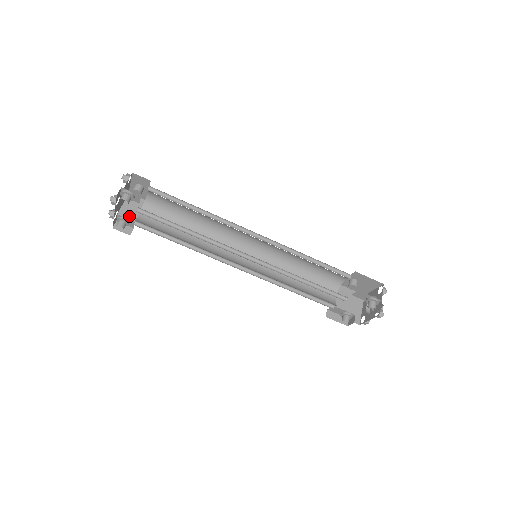
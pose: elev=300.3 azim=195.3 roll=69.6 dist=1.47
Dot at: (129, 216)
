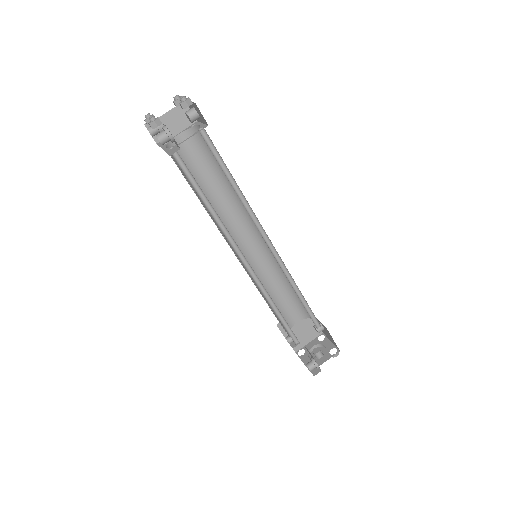
Dot at: occluded
